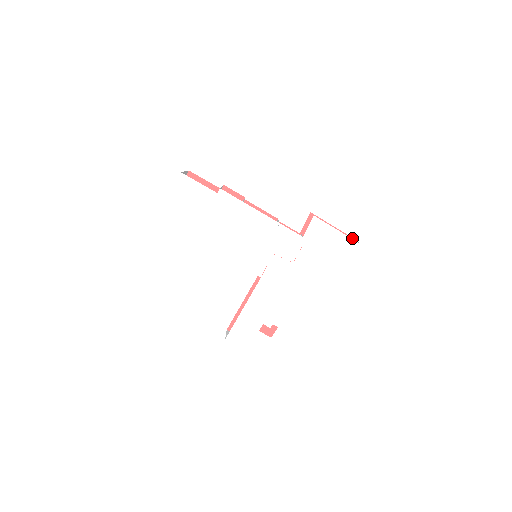
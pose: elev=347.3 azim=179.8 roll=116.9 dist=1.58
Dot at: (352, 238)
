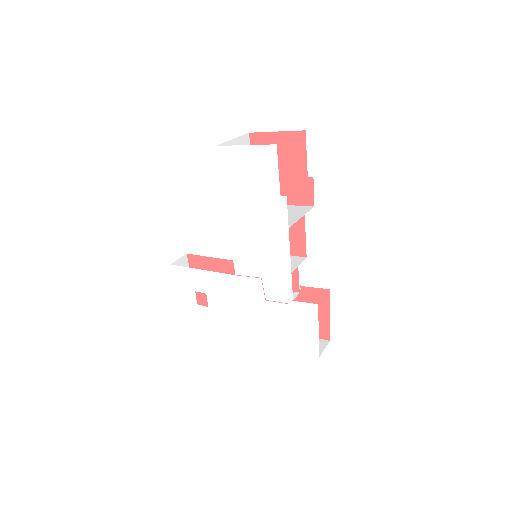
Dot at: (329, 337)
